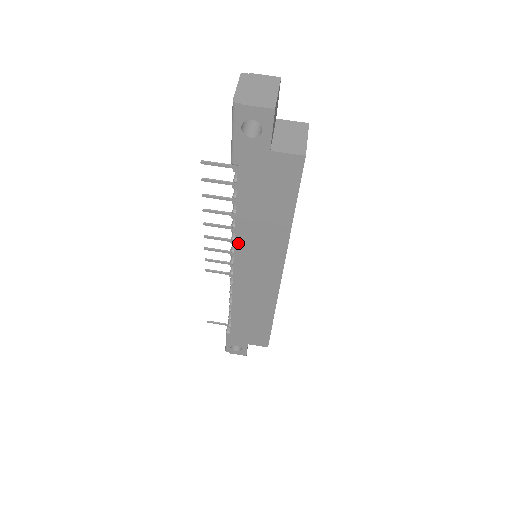
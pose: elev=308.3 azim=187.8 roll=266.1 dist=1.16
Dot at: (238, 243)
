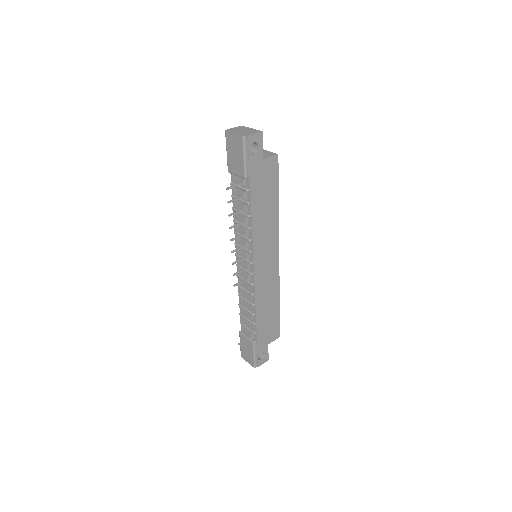
Dot at: (254, 241)
